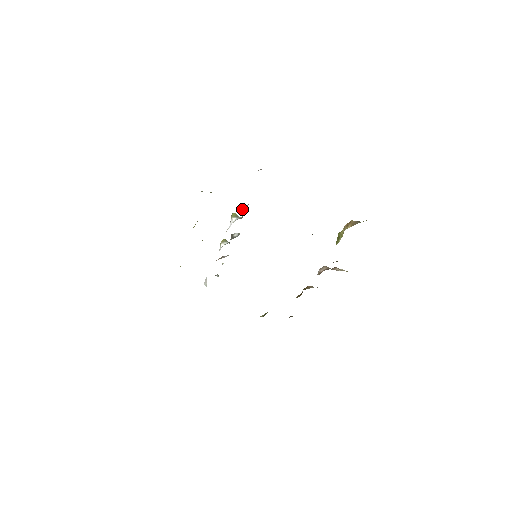
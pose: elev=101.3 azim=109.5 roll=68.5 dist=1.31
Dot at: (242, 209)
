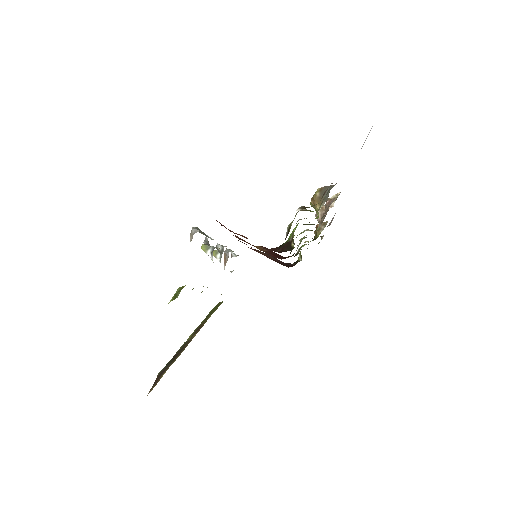
Dot at: occluded
